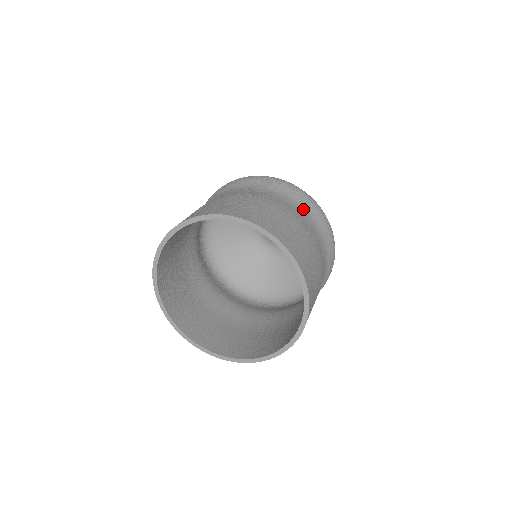
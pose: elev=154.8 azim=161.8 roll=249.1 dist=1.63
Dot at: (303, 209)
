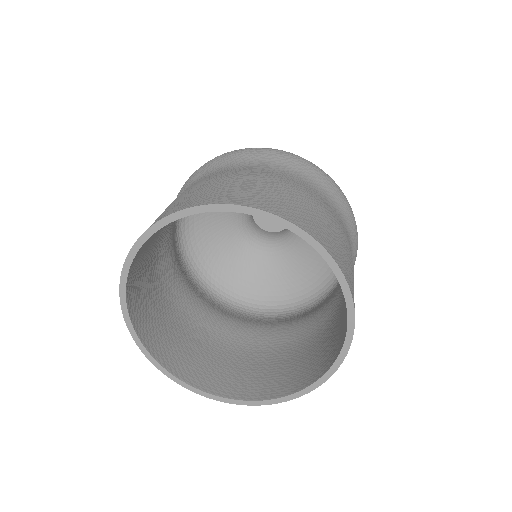
Dot at: occluded
